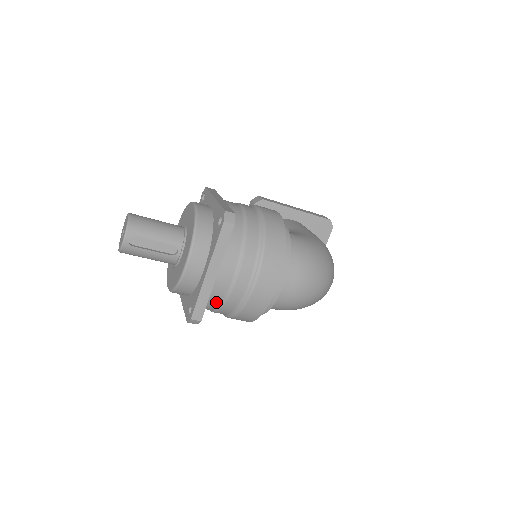
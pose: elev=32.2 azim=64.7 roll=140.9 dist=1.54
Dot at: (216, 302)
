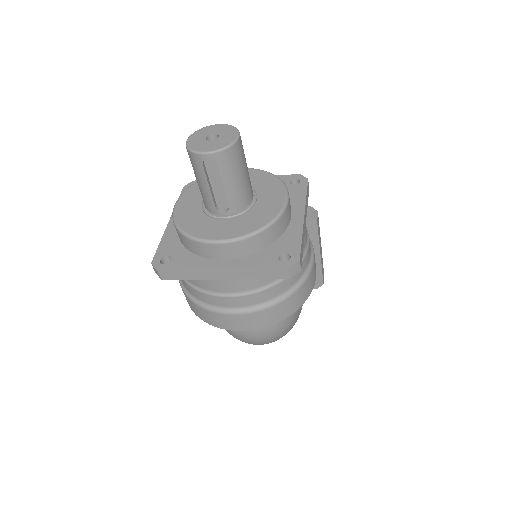
Dot at: occluded
